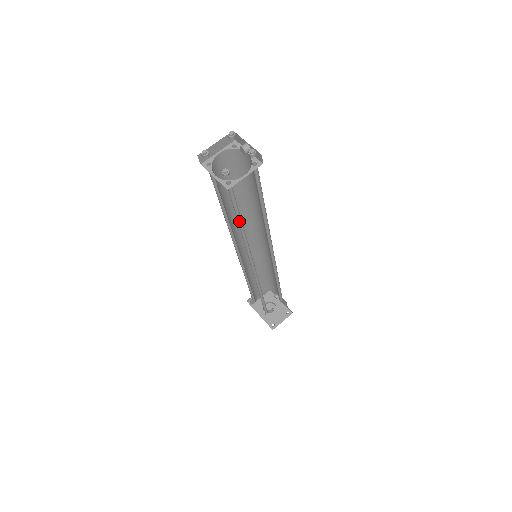
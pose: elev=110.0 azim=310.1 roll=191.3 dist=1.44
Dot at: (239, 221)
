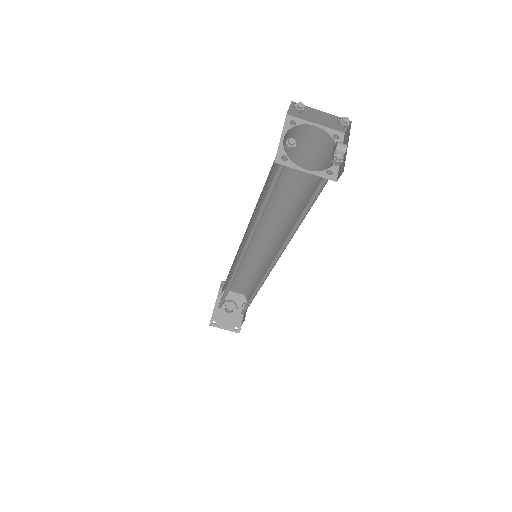
Dot at: (263, 207)
